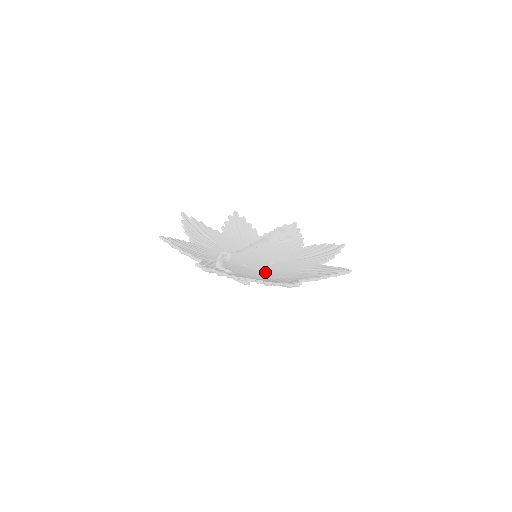
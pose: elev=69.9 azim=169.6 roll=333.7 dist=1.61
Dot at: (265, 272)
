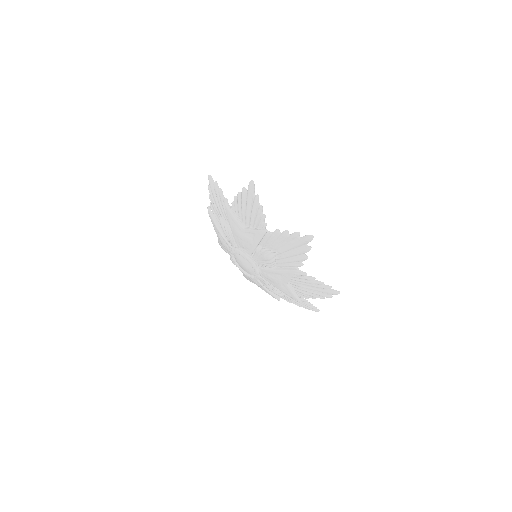
Dot at: occluded
